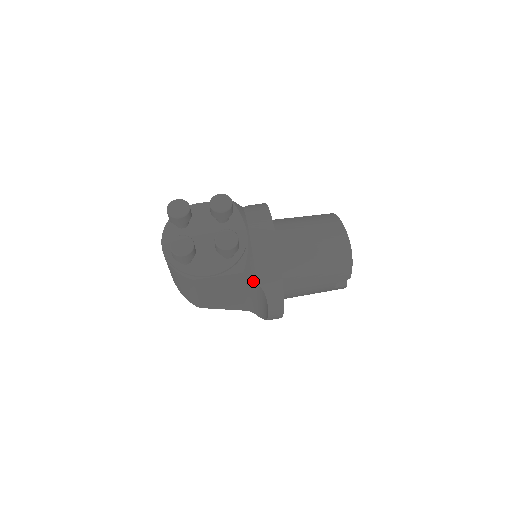
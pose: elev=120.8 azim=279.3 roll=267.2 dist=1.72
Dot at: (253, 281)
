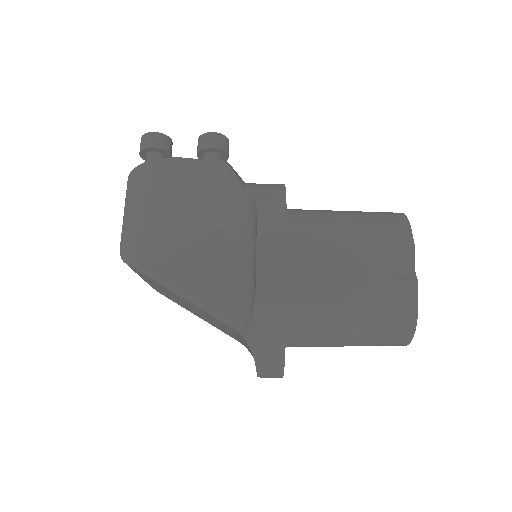
Dot at: (239, 186)
